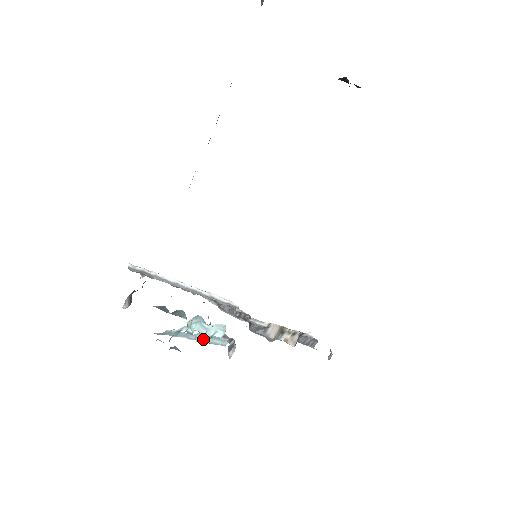
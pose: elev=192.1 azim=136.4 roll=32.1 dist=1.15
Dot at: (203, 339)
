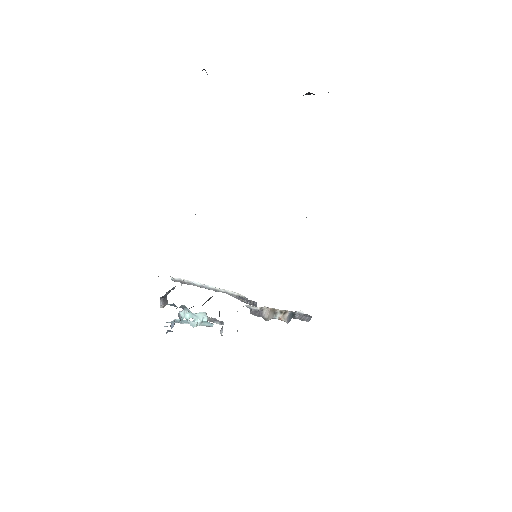
Dot at: (195, 323)
